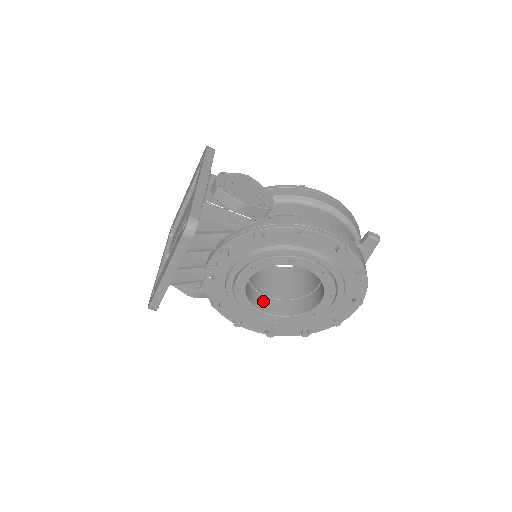
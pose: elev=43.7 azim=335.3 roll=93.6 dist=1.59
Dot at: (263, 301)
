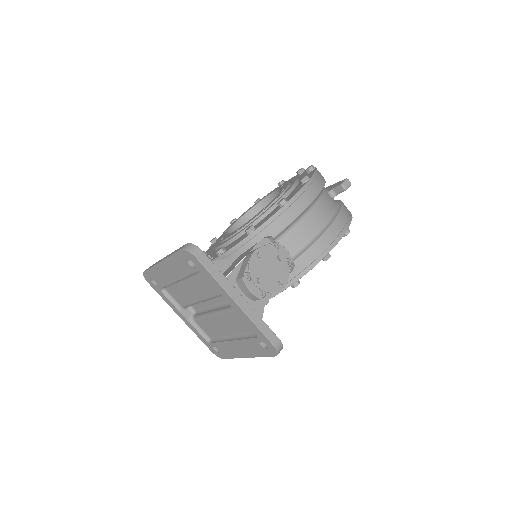
Dot at: occluded
